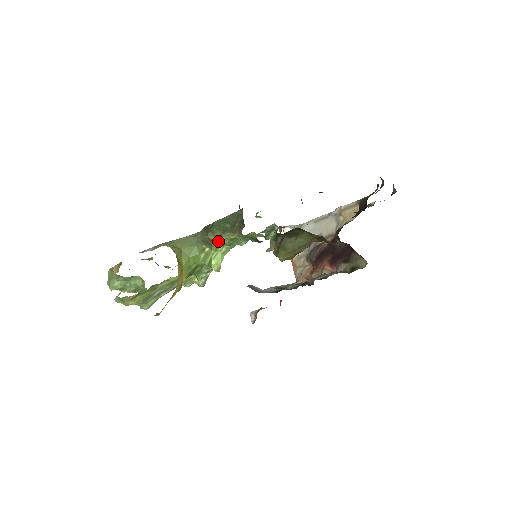
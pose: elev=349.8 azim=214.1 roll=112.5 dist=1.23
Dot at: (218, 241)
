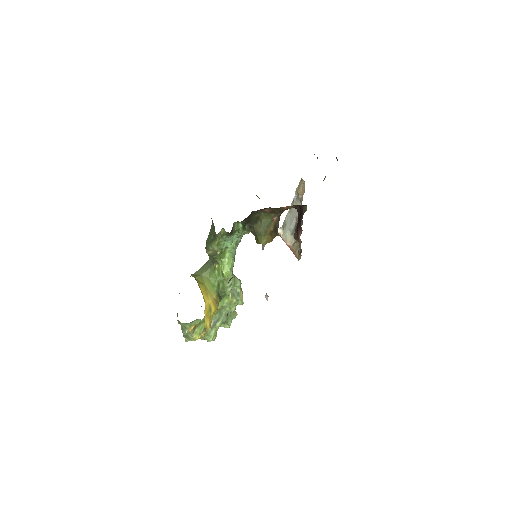
Dot at: (213, 252)
